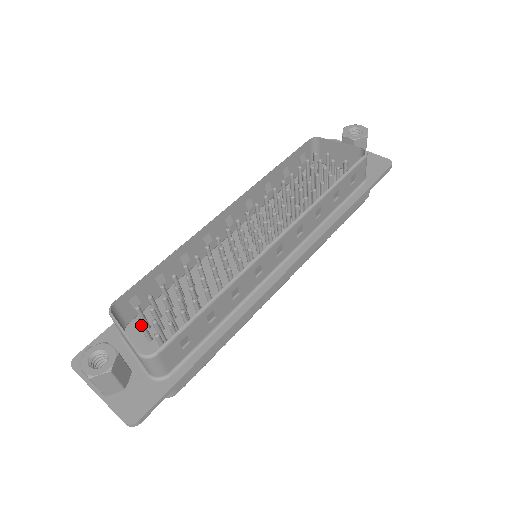
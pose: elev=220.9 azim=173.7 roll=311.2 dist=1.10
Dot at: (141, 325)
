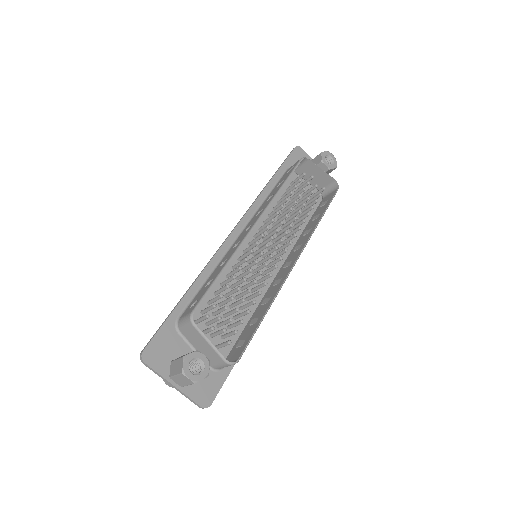
Dot at: occluded
